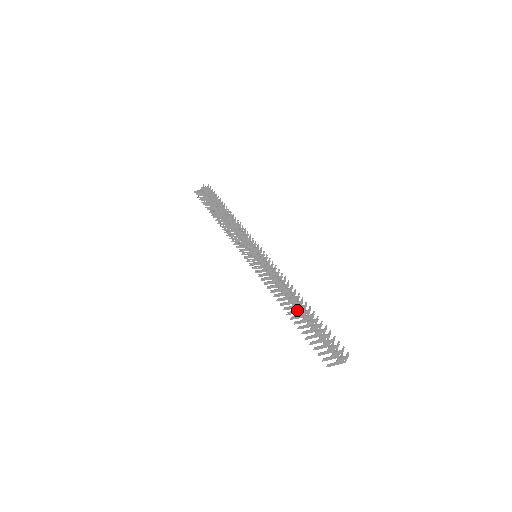
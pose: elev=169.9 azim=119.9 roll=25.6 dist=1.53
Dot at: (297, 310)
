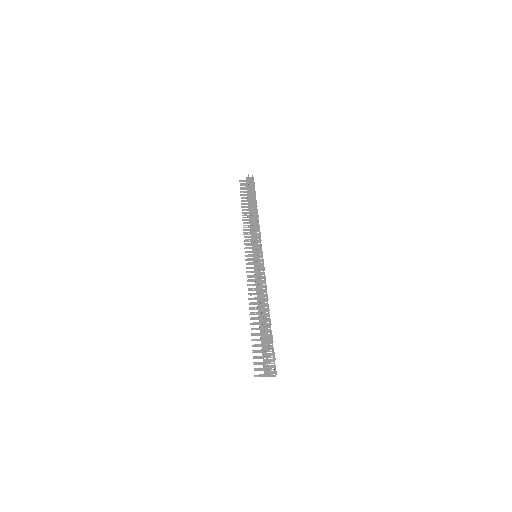
Dot at: (260, 317)
